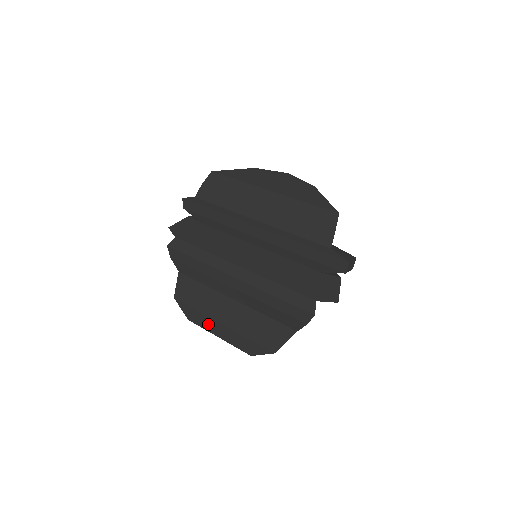
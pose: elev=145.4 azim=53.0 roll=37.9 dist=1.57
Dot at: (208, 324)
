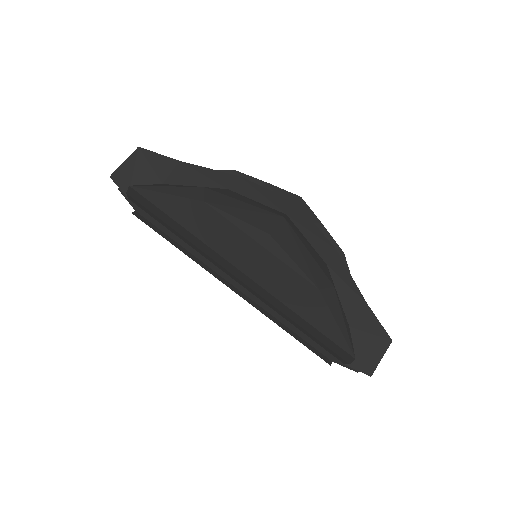
Dot at: occluded
